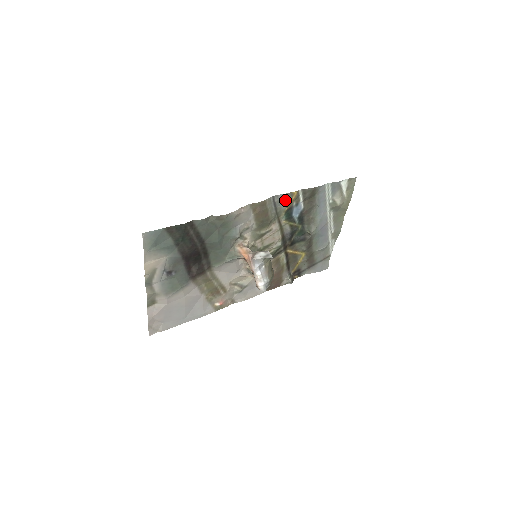
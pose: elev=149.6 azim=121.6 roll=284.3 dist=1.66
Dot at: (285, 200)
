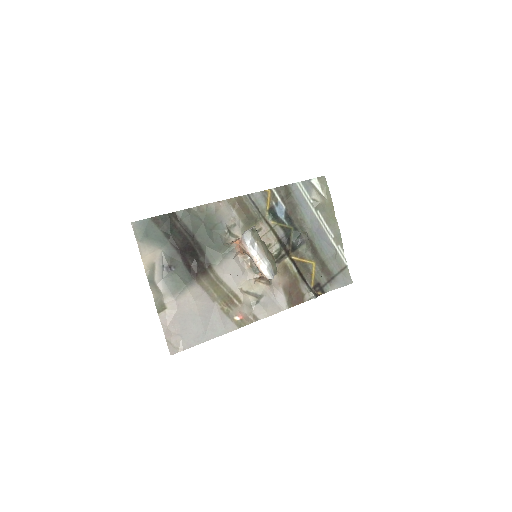
Dot at: (262, 198)
